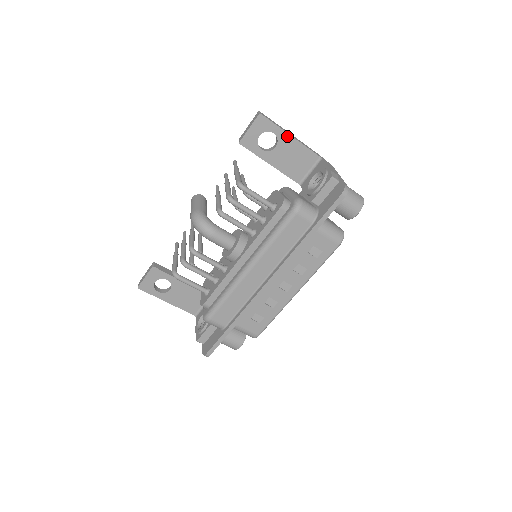
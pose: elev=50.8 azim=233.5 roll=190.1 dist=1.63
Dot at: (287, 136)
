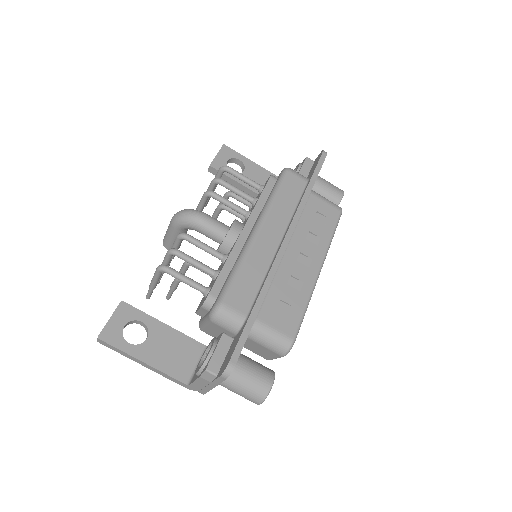
Dot at: (252, 163)
